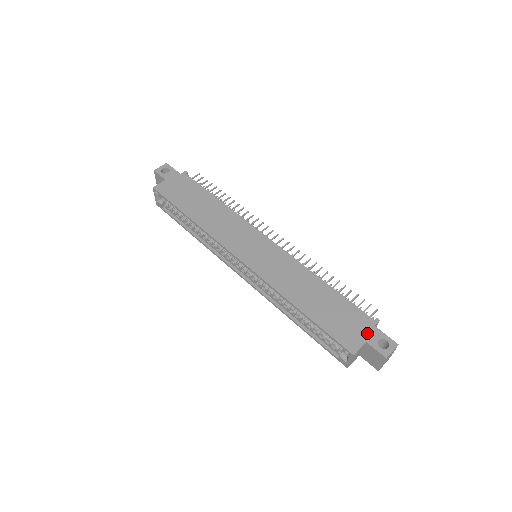
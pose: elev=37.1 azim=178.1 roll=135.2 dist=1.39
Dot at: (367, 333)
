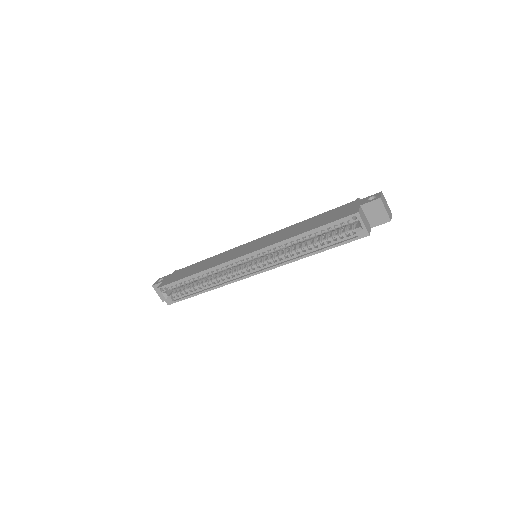
Dot at: (357, 204)
